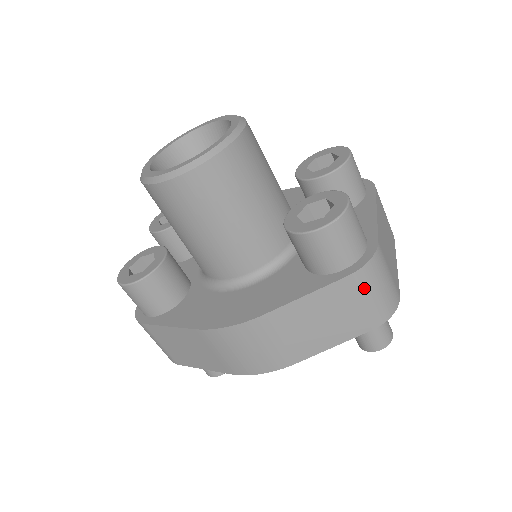
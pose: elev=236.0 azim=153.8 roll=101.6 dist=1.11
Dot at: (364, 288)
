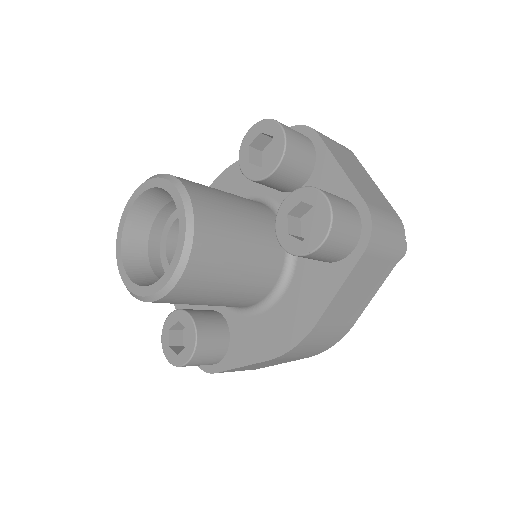
Dot at: (379, 248)
